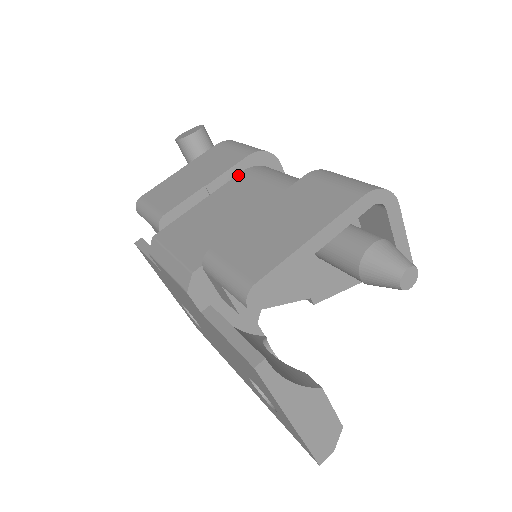
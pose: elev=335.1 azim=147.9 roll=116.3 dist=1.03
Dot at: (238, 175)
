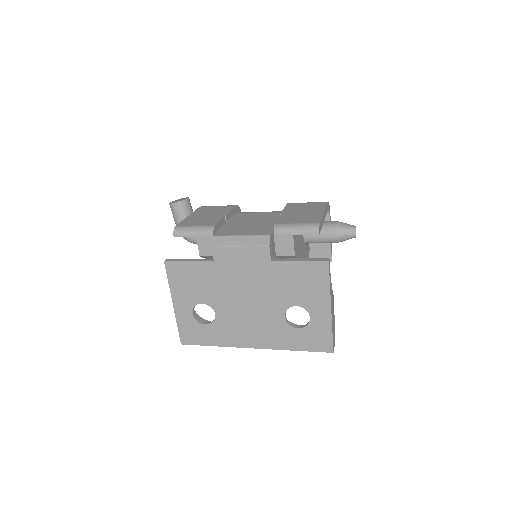
Dot at: (234, 214)
